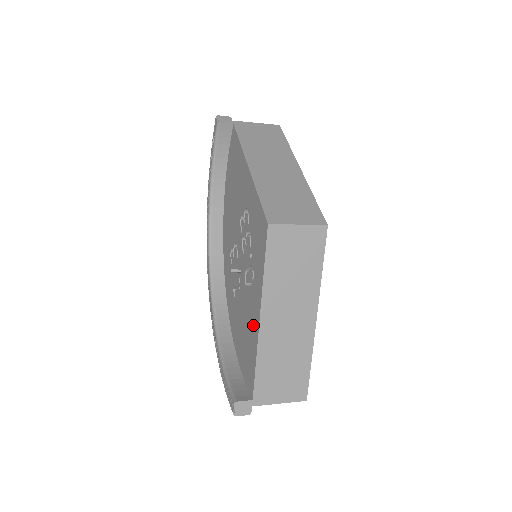
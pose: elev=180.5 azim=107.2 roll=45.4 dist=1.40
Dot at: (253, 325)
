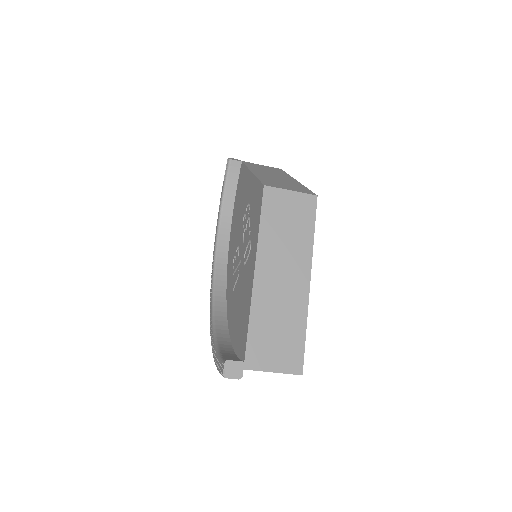
Dot at: (248, 288)
